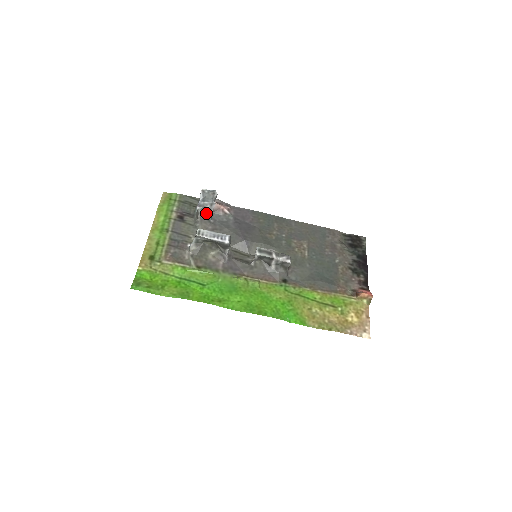
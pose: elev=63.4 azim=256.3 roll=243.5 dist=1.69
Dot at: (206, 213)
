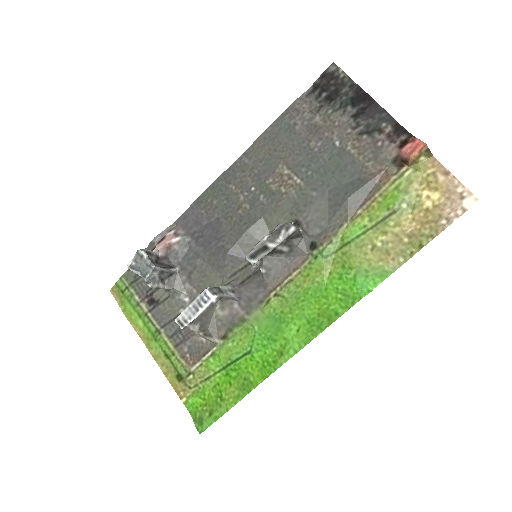
Dot at: (162, 275)
